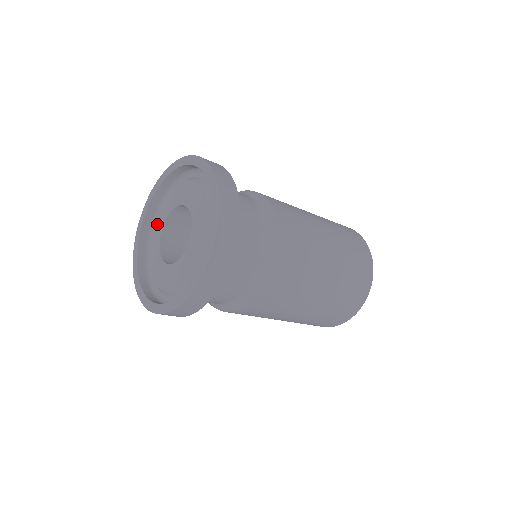
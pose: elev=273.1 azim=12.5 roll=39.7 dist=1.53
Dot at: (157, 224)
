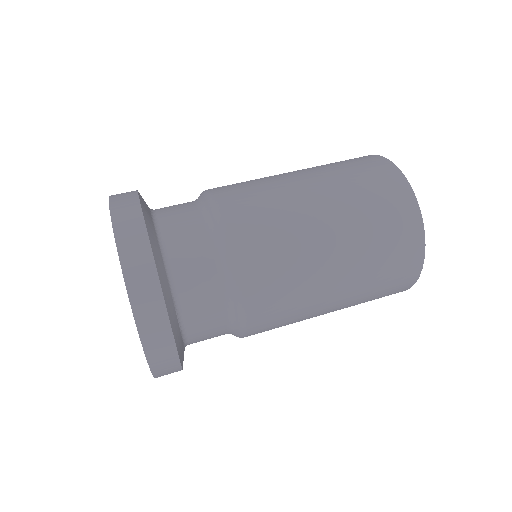
Dot at: occluded
